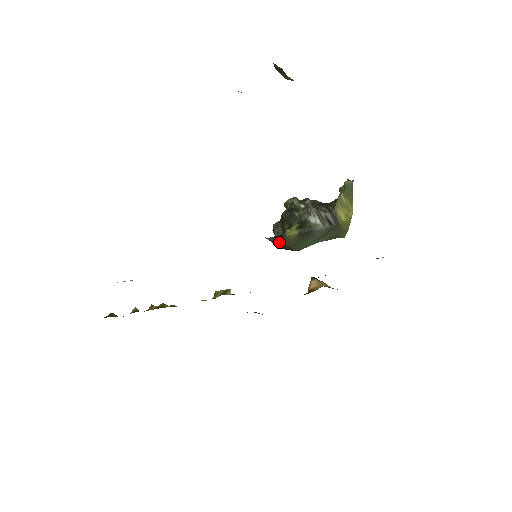
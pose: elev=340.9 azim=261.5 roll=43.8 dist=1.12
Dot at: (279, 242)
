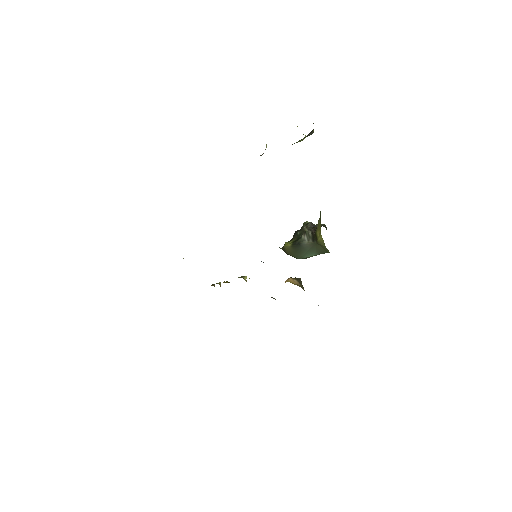
Dot at: (284, 251)
